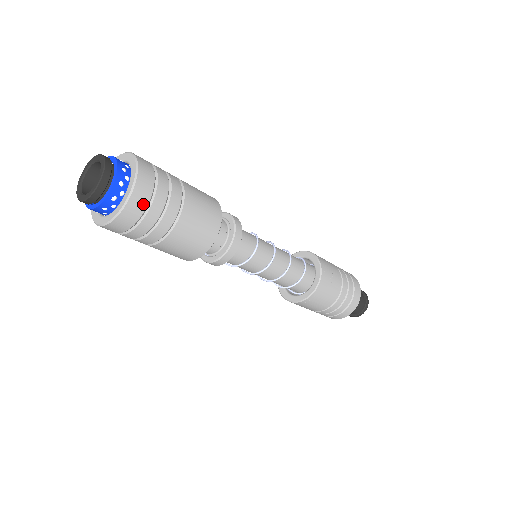
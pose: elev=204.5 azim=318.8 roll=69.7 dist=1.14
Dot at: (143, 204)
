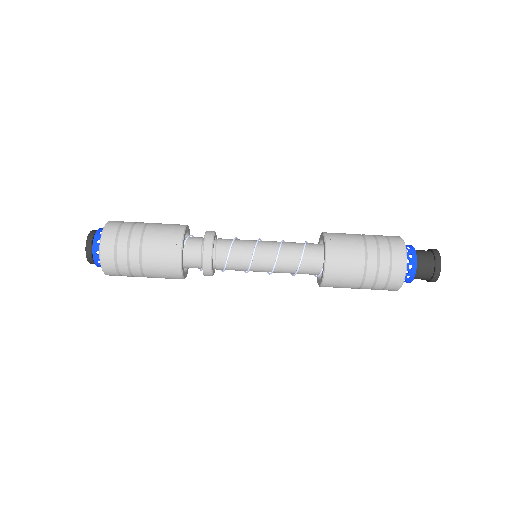
Dot at: occluded
